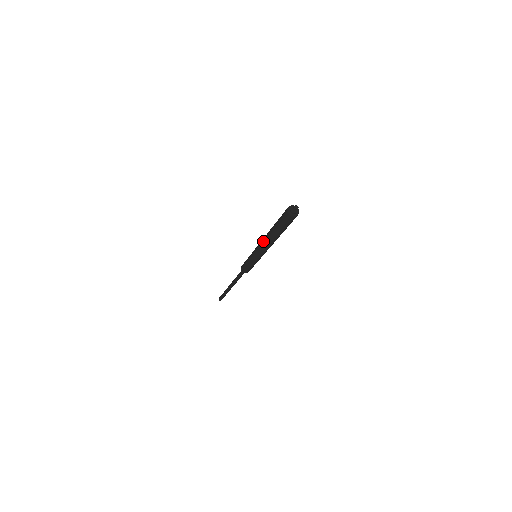
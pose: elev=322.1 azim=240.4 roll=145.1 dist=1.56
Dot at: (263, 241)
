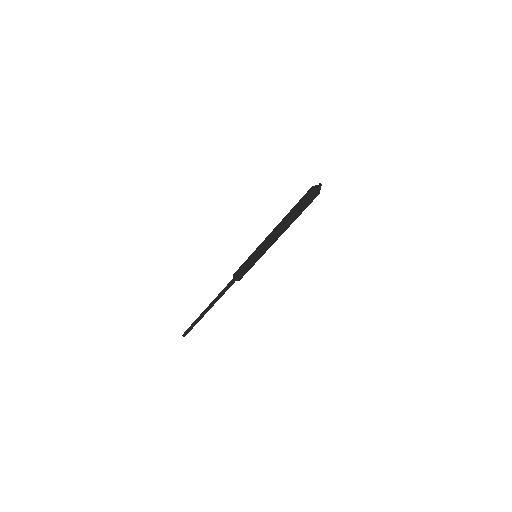
Dot at: (276, 234)
